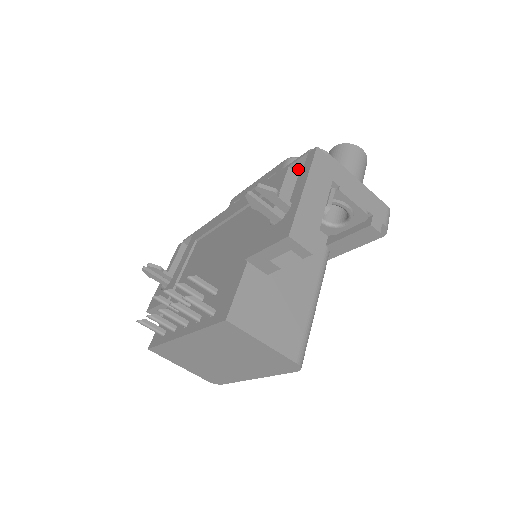
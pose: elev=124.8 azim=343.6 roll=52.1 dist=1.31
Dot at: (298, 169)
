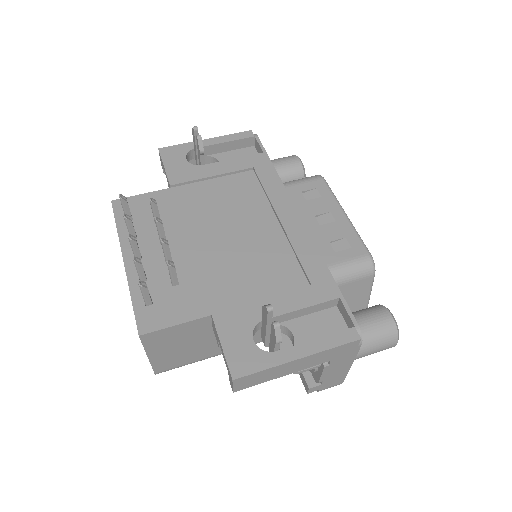
Dot at: (341, 307)
